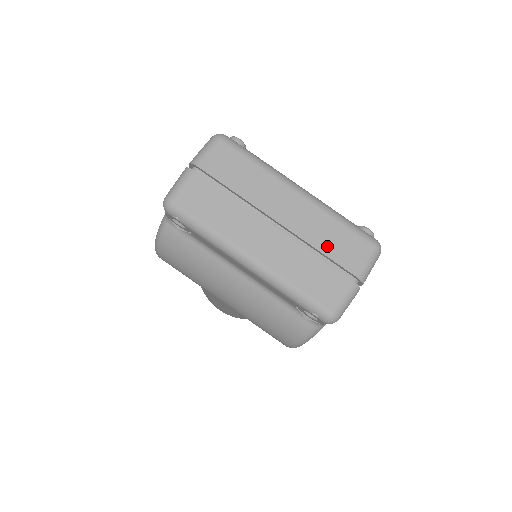
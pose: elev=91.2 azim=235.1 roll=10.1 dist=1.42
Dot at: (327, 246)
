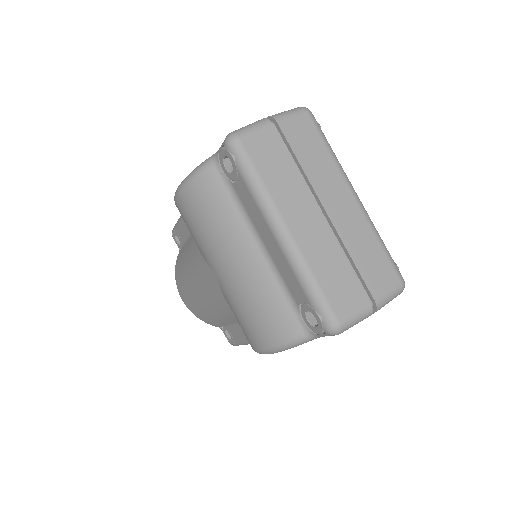
Dot at: (360, 258)
